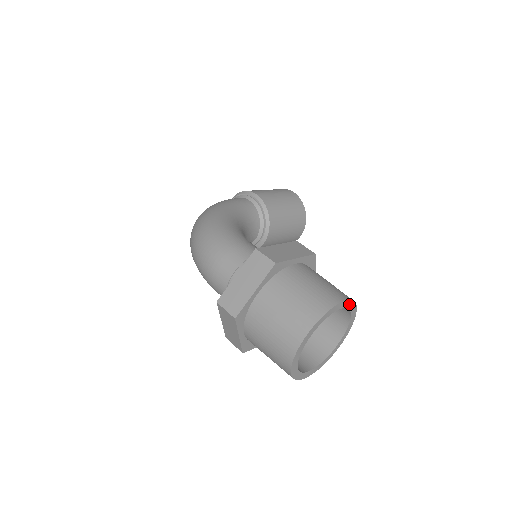
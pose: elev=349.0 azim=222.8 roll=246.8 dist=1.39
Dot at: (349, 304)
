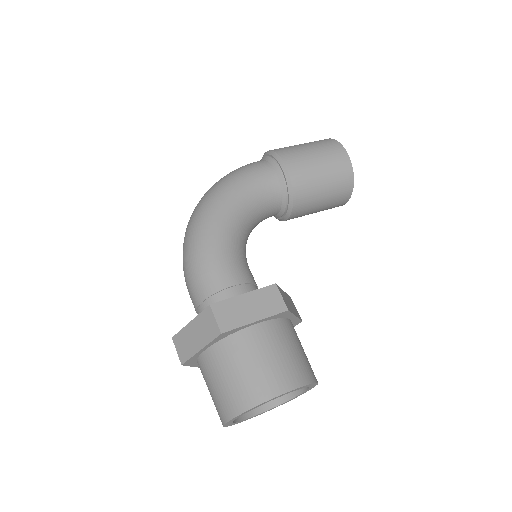
Dot at: (298, 388)
